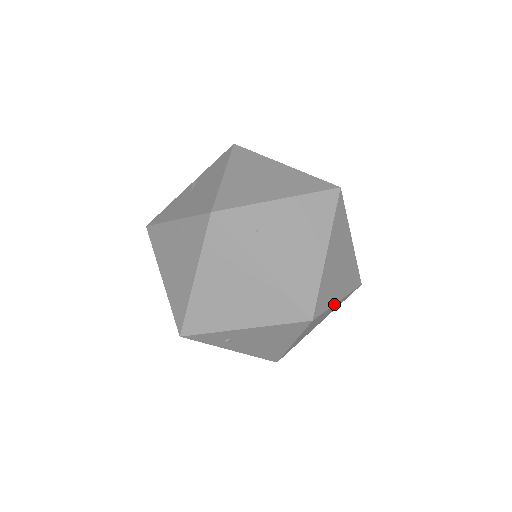
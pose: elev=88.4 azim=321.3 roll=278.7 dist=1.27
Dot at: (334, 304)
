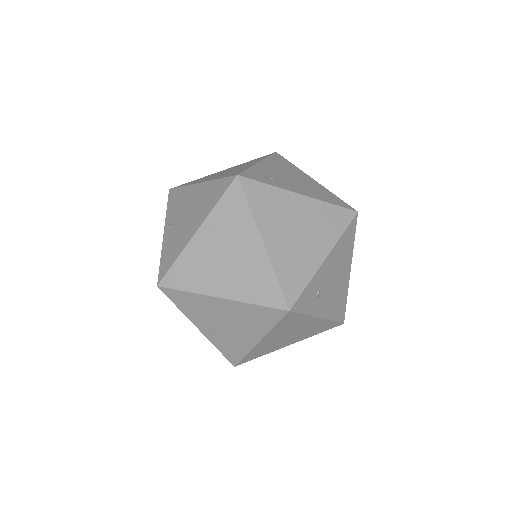
Dot at: occluded
